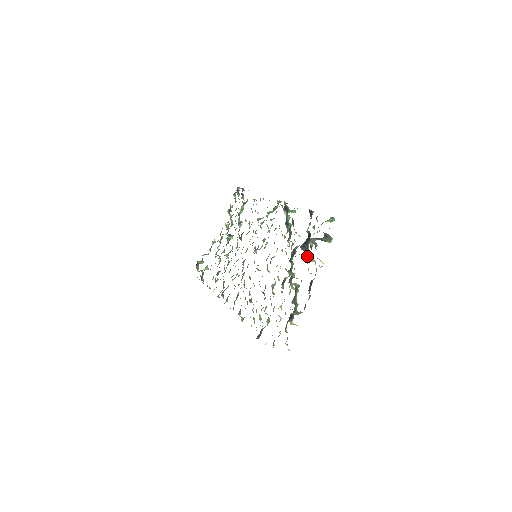
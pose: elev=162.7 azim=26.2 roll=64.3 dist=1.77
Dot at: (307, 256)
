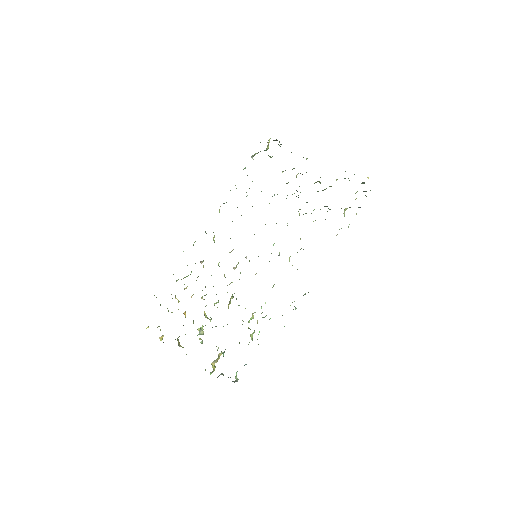
Dot at: occluded
